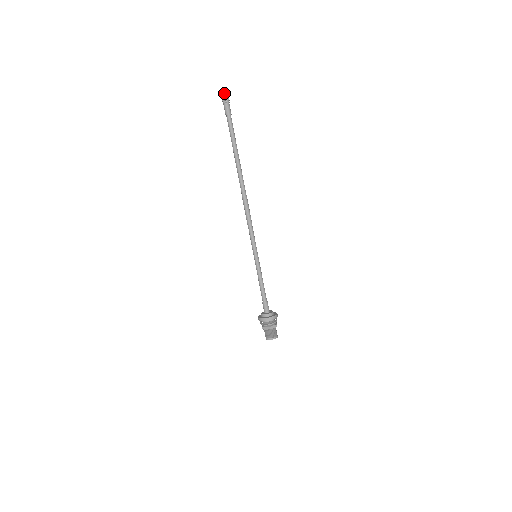
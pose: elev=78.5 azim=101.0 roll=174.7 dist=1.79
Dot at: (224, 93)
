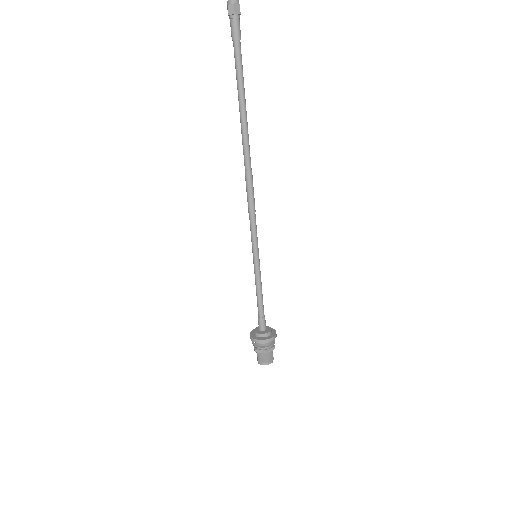
Dot at: (233, 1)
